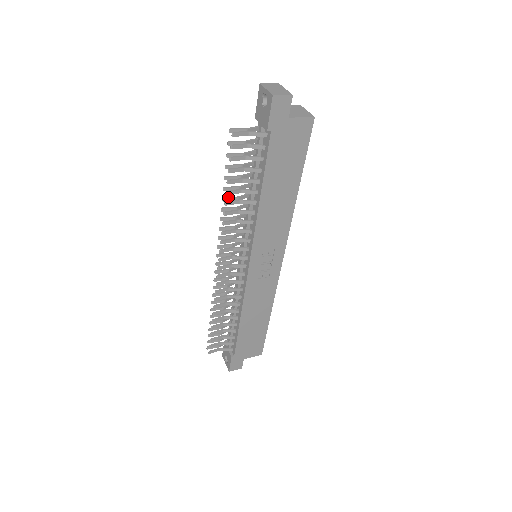
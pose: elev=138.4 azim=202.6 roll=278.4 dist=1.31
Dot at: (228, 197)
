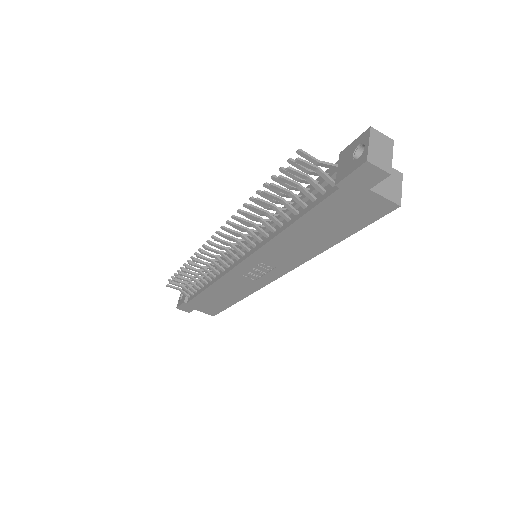
Dot at: occluded
